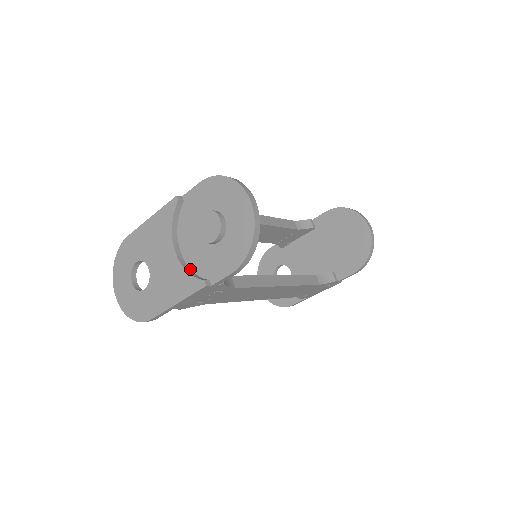
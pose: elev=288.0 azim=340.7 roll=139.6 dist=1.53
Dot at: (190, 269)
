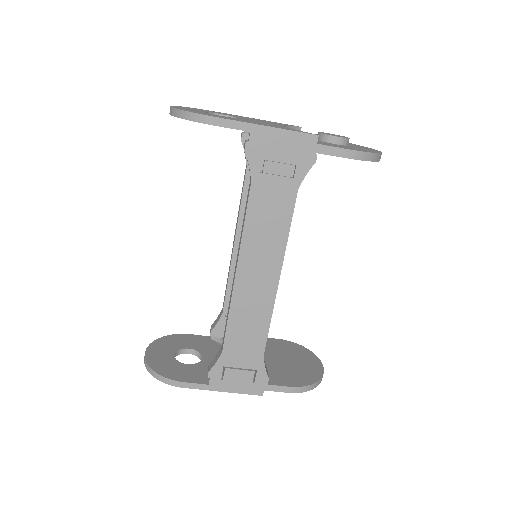
Dot at: occluded
